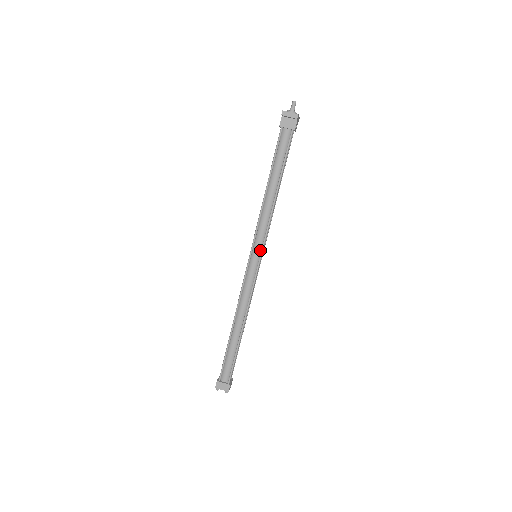
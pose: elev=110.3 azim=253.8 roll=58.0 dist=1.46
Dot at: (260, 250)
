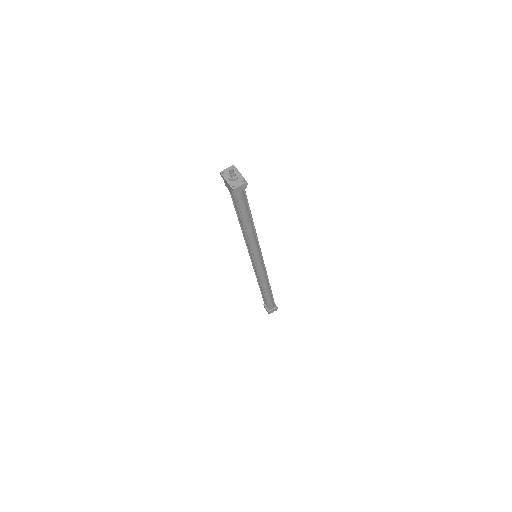
Dot at: (259, 254)
